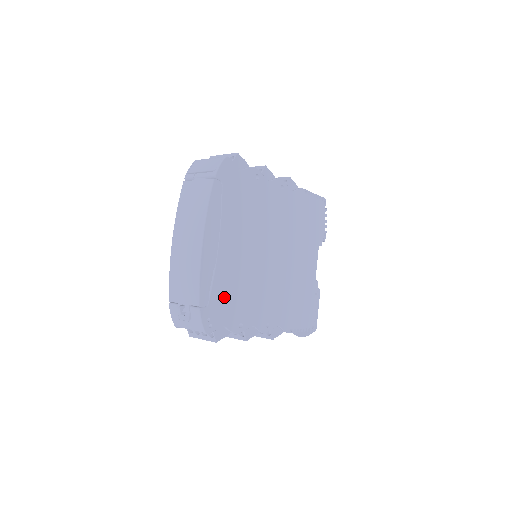
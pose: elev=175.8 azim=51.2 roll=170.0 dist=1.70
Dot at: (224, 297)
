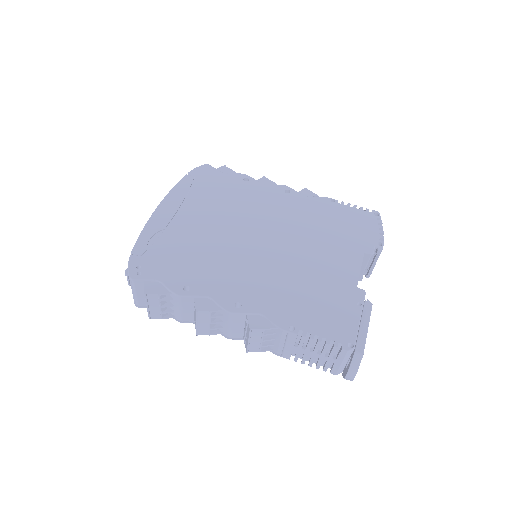
Dot at: (169, 255)
